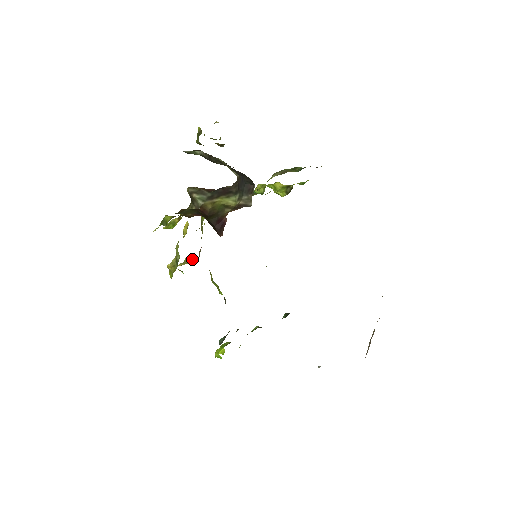
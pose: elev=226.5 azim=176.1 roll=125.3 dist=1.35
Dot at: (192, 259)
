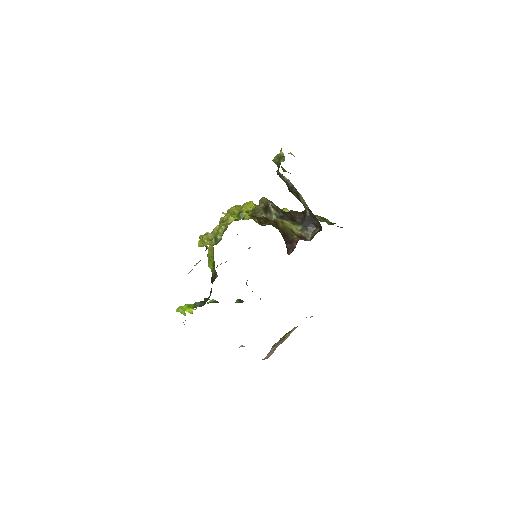
Dot at: occluded
